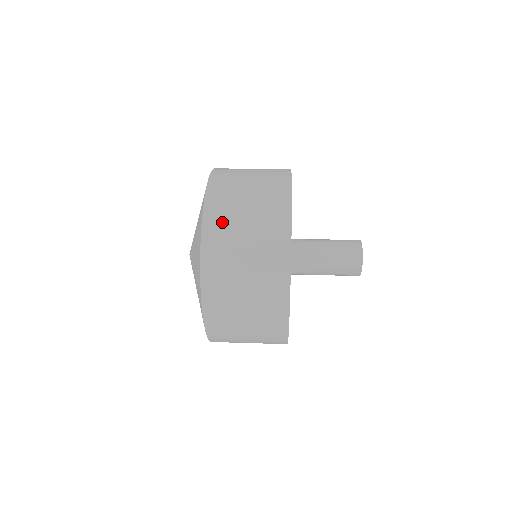
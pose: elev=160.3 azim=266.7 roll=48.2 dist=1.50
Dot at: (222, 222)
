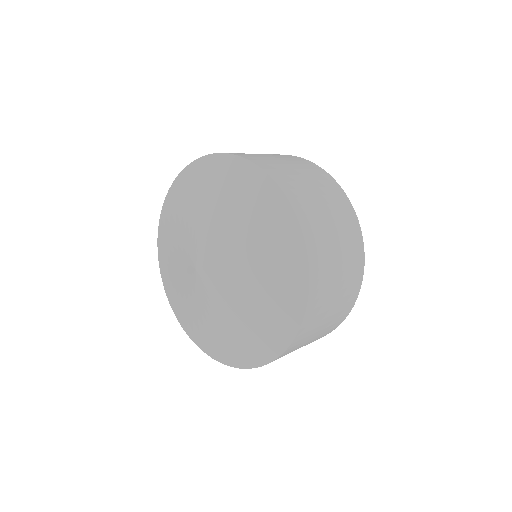
Dot at: (286, 176)
